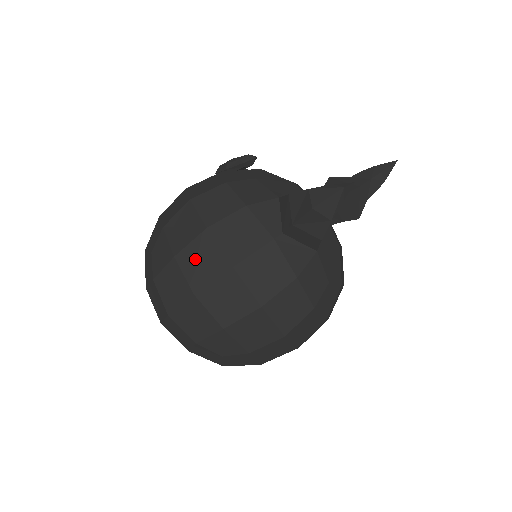
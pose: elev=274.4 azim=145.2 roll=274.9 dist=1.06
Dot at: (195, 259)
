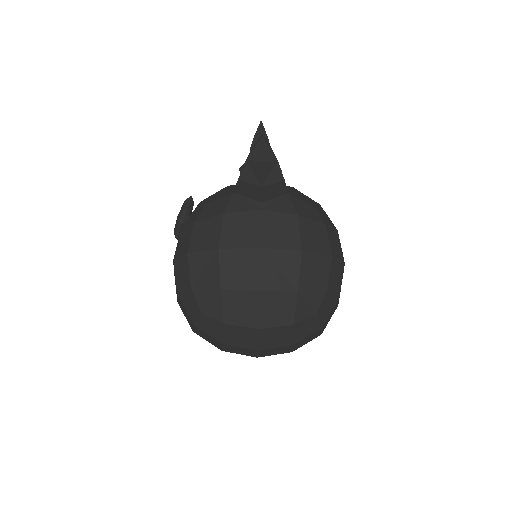
Dot at: (234, 273)
